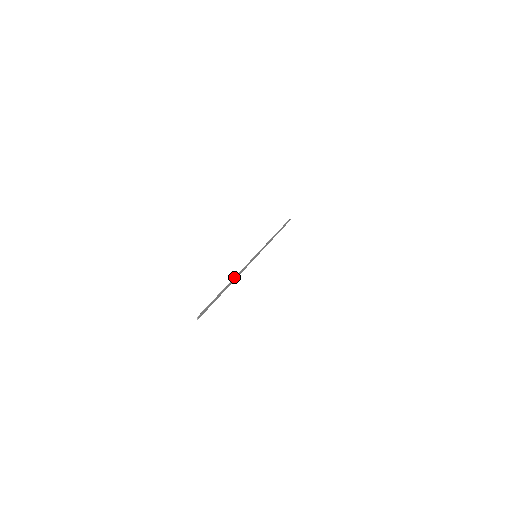
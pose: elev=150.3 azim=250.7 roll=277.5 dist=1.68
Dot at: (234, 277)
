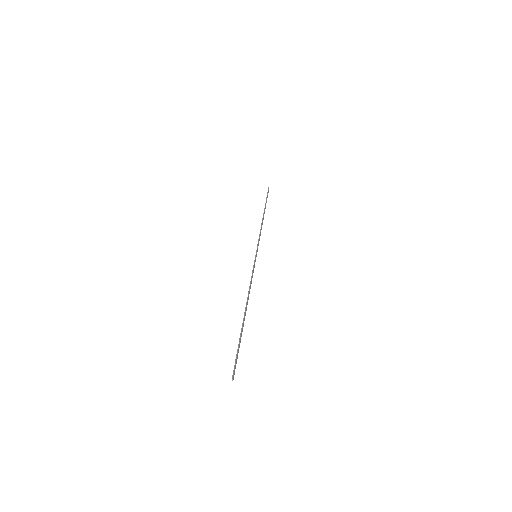
Dot at: occluded
